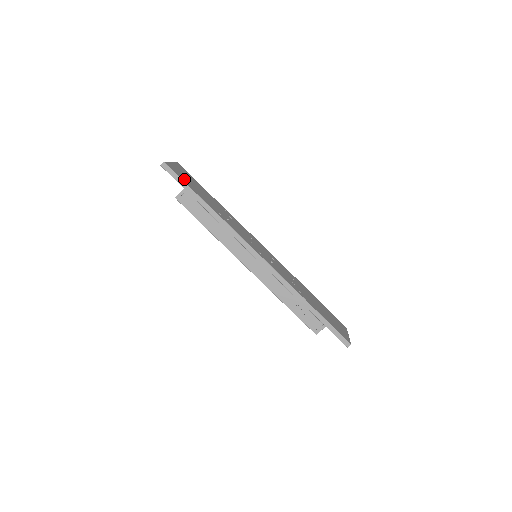
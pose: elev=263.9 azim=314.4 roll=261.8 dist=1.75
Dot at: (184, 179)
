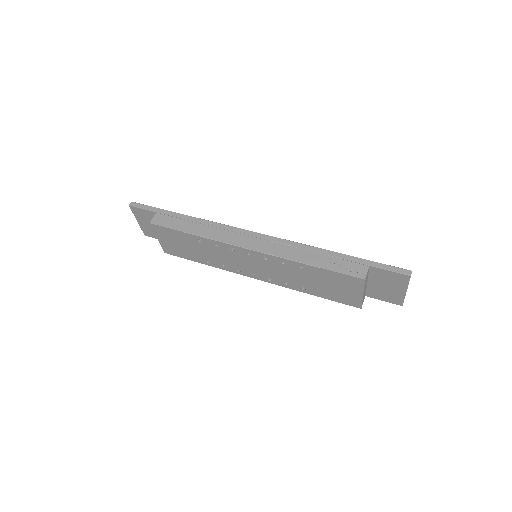
Dot at: occluded
